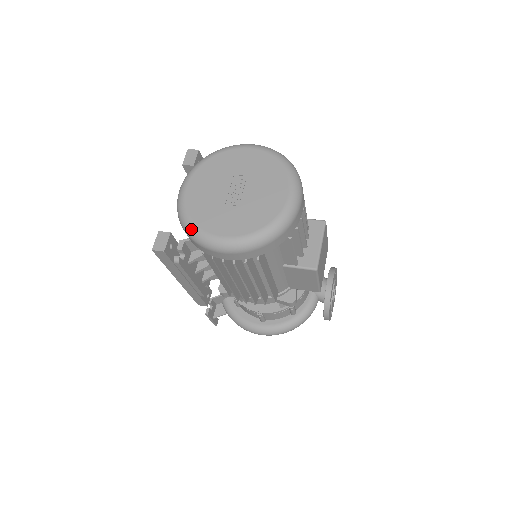
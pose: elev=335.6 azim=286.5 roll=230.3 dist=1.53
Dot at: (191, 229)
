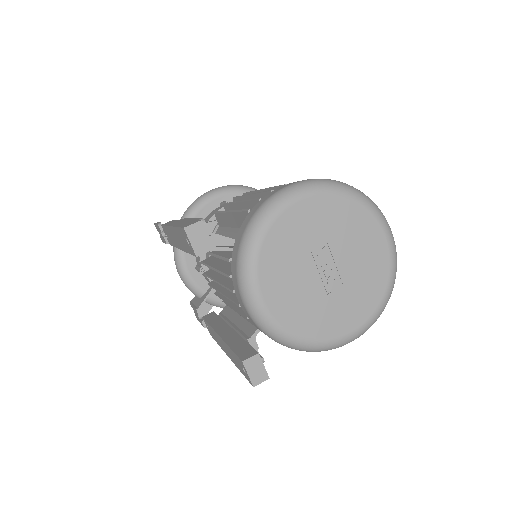
Dot at: (309, 347)
